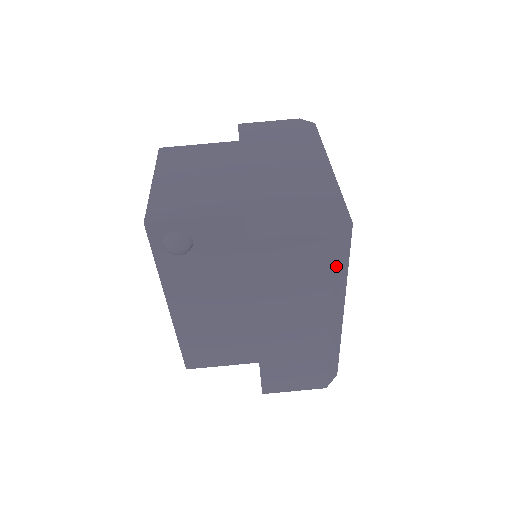
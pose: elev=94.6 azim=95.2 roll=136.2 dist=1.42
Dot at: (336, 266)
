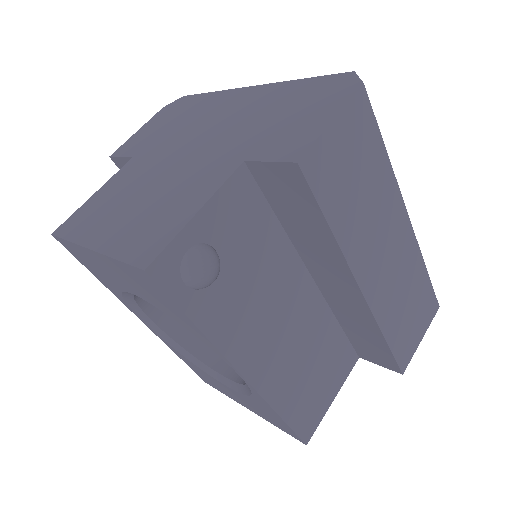
Dot at: (378, 129)
